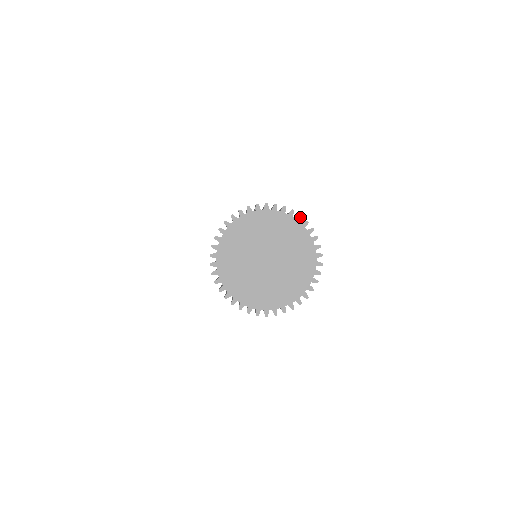
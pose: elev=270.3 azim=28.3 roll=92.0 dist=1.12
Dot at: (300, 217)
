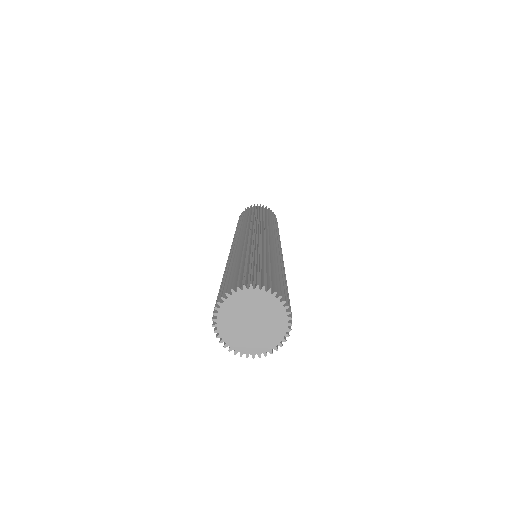
Dot at: (291, 319)
